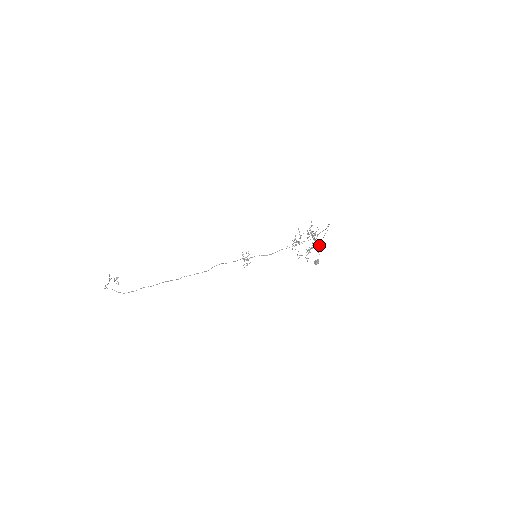
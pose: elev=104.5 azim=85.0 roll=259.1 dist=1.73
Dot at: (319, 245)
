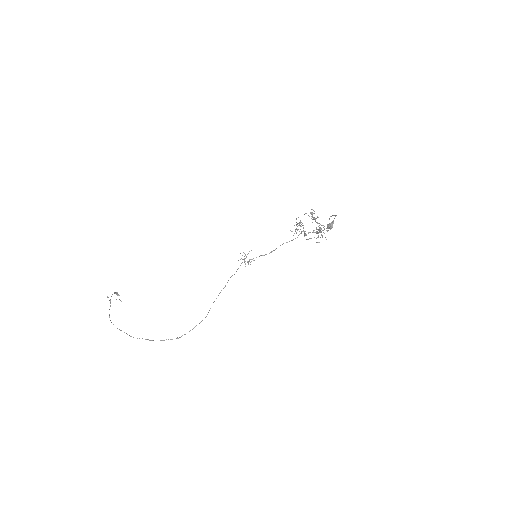
Dot at: occluded
